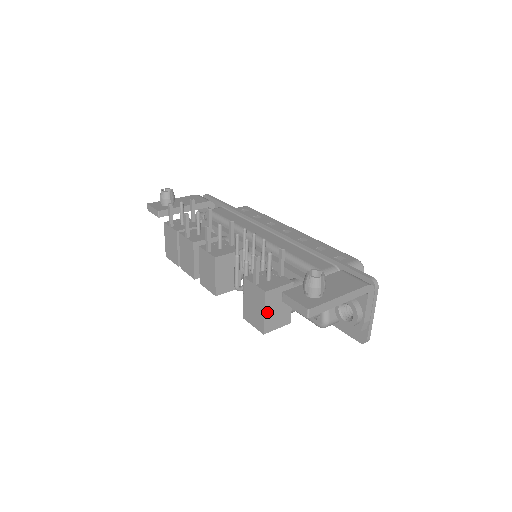
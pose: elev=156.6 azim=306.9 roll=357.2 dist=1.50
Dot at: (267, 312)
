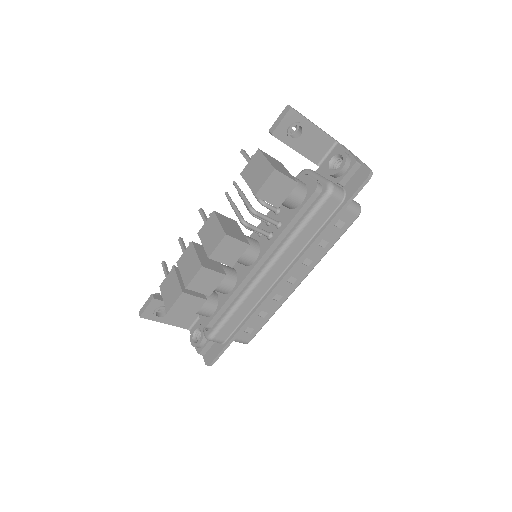
Dot at: (268, 160)
